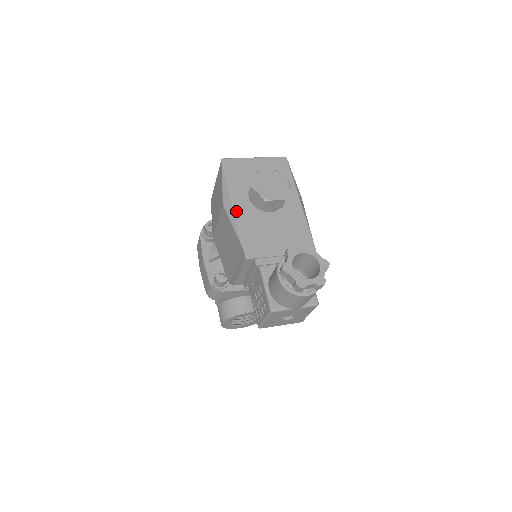
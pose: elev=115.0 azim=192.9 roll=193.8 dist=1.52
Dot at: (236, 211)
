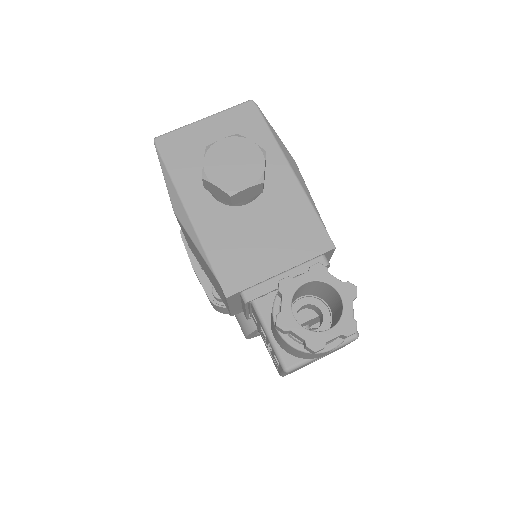
Dot at: (194, 220)
